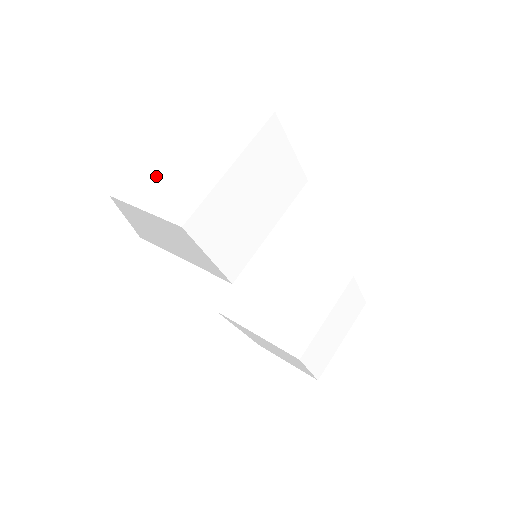
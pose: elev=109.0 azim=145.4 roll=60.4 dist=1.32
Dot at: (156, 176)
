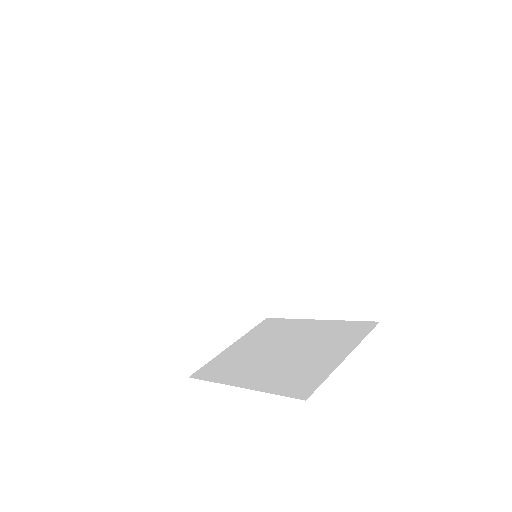
Dot at: occluded
